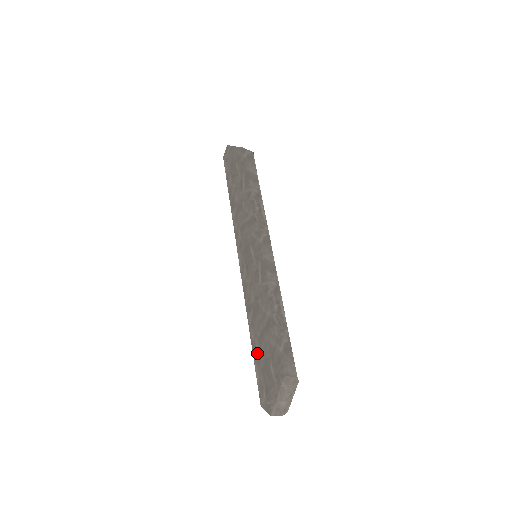
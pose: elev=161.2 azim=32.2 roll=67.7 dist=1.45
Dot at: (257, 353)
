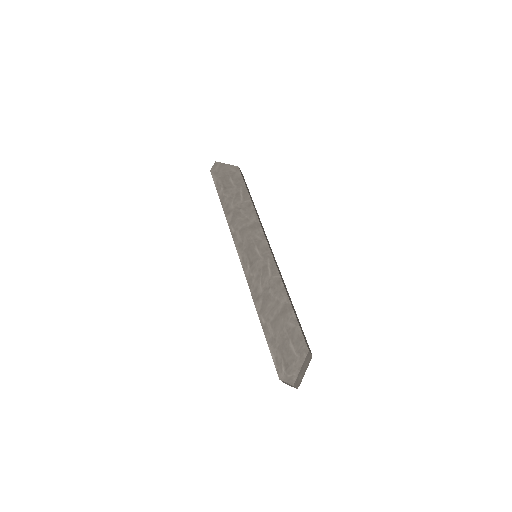
Dot at: (271, 334)
